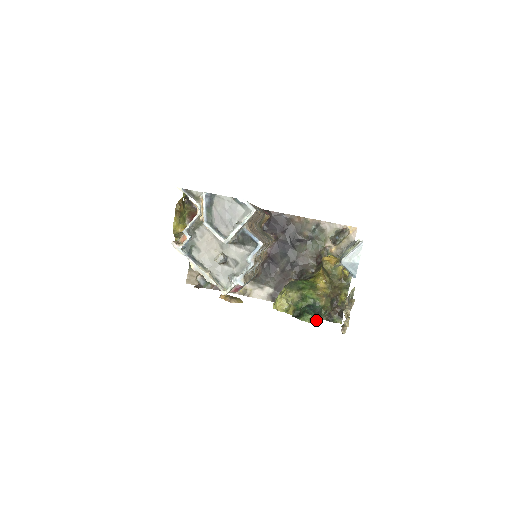
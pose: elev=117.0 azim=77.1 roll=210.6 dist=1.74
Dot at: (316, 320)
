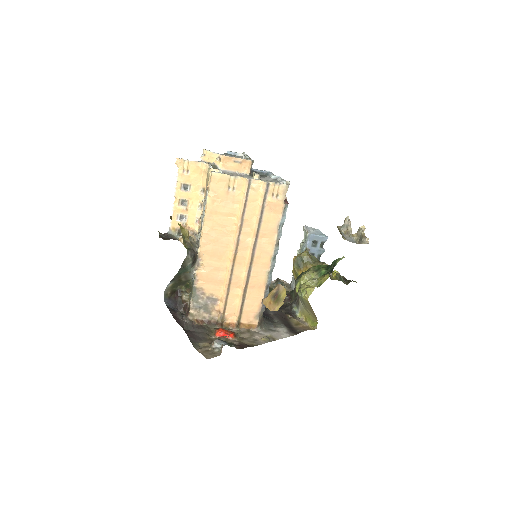
Dot at: occluded
